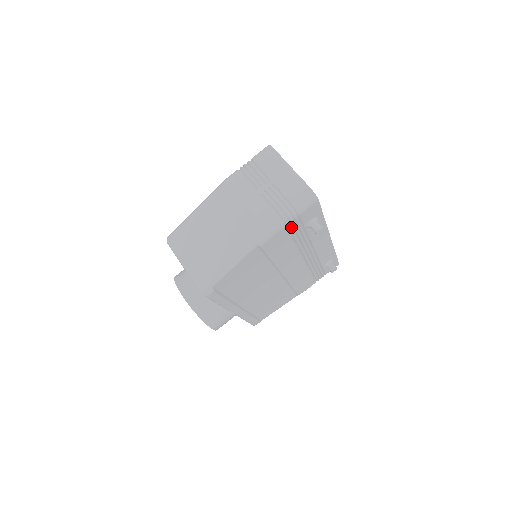
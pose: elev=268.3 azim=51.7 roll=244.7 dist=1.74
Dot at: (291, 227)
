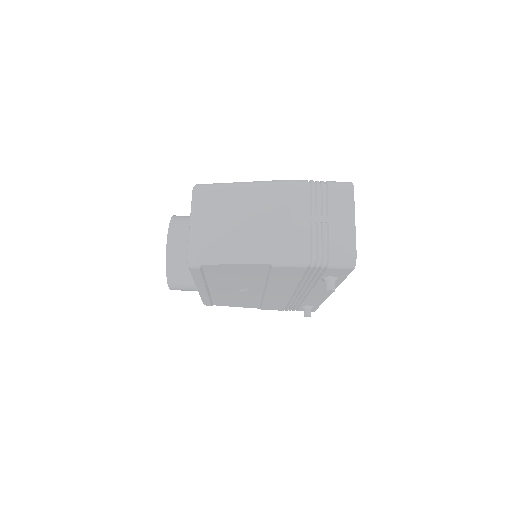
Dot at: (311, 270)
